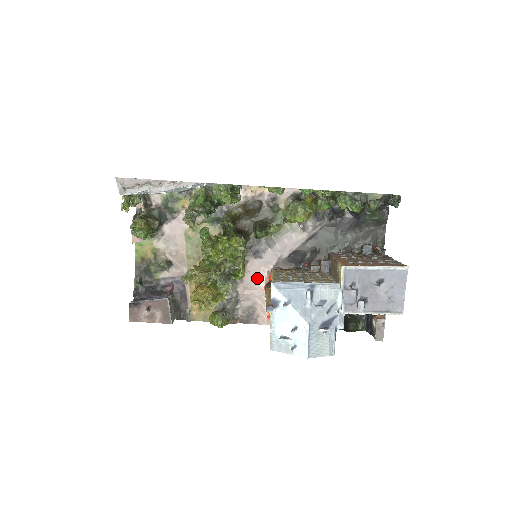
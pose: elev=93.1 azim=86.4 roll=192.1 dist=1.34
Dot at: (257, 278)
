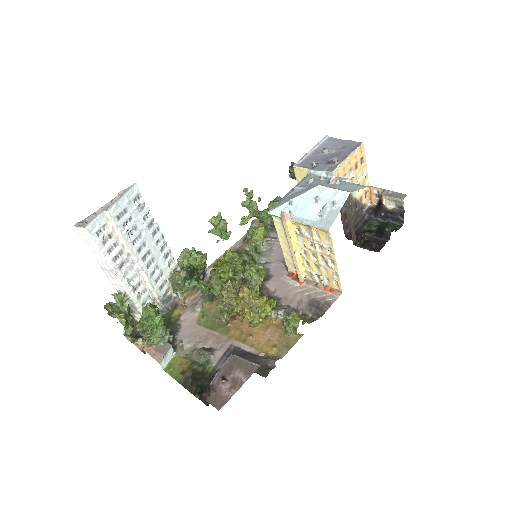
Dot at: (286, 286)
